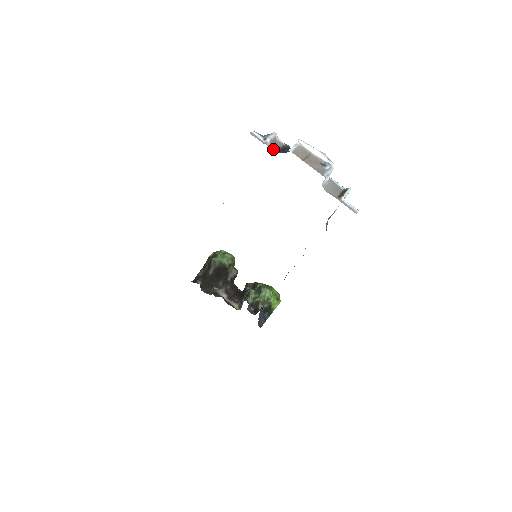
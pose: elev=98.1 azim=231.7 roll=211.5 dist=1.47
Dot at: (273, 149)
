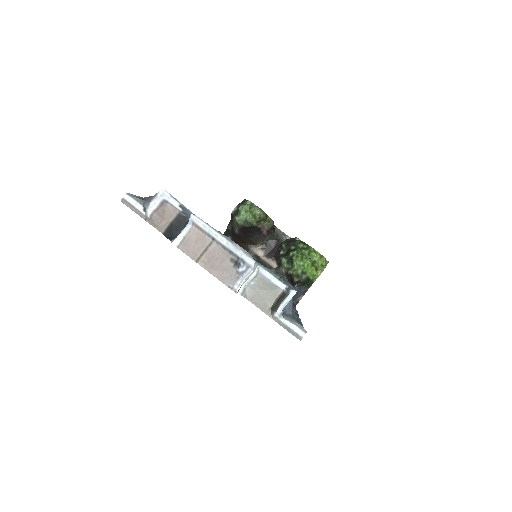
Dot at: (159, 228)
